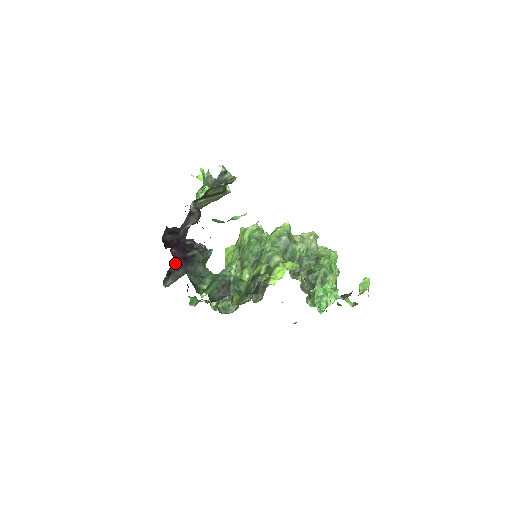
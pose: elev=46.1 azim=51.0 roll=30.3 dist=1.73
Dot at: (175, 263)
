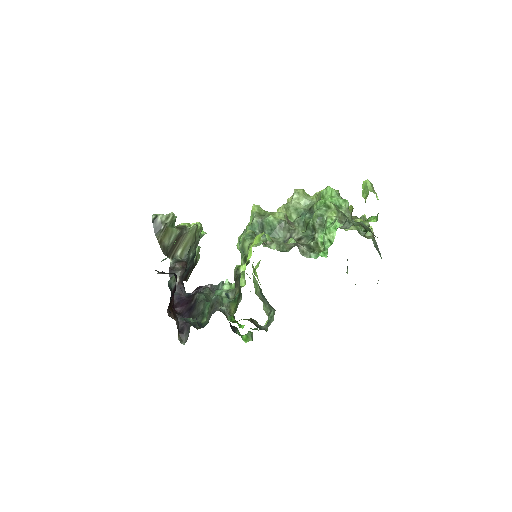
Dot at: occluded
